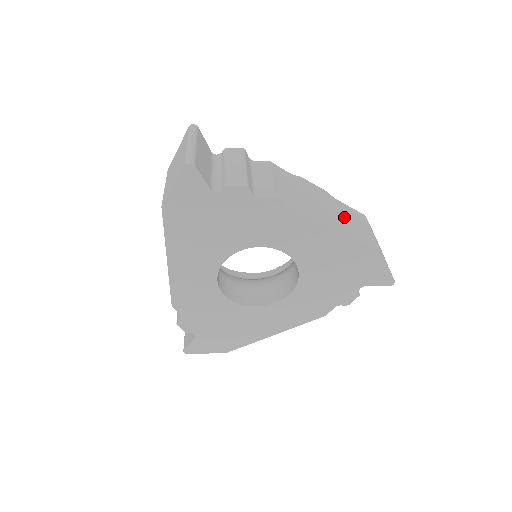
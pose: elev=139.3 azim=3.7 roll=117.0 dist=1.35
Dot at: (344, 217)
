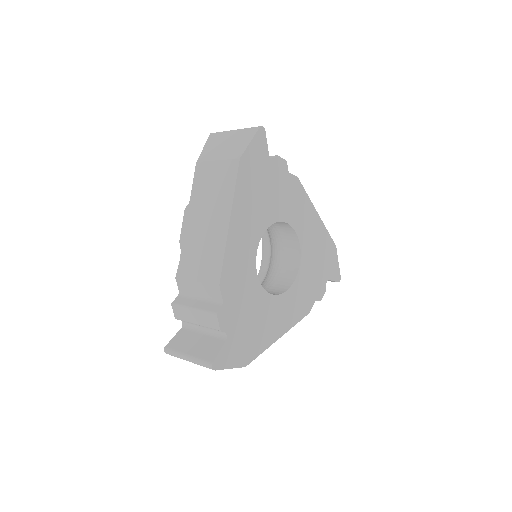
Dot at: occluded
